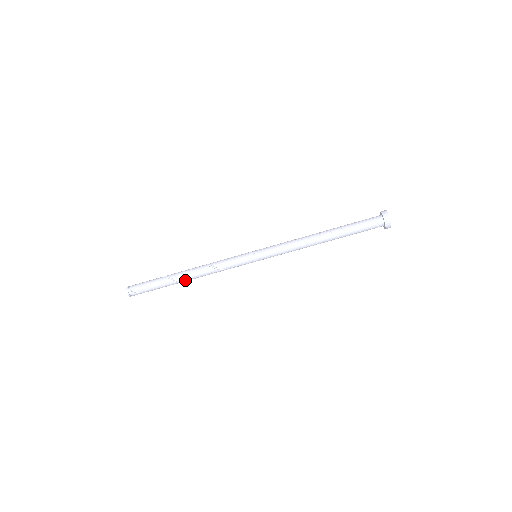
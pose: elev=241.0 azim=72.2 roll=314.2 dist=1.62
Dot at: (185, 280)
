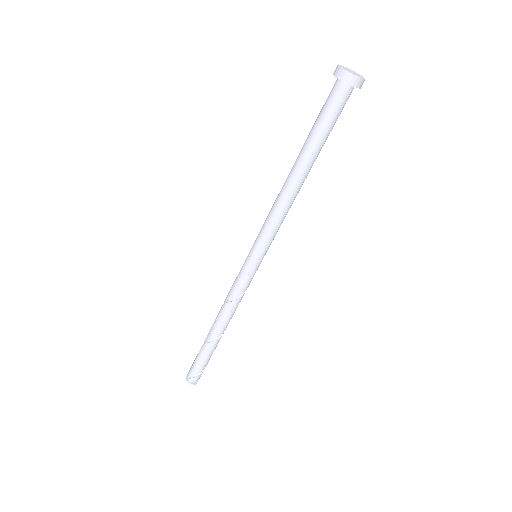
Dot at: (218, 335)
